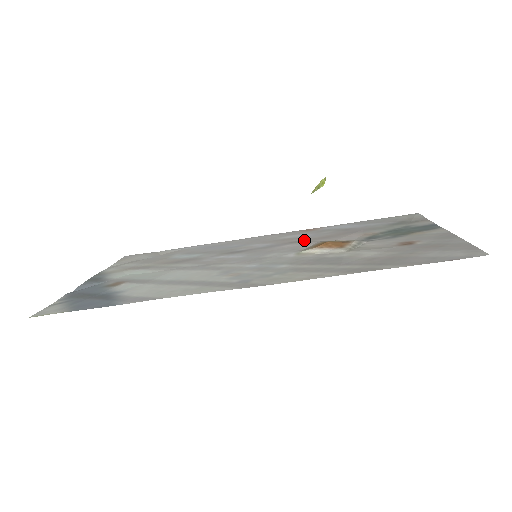
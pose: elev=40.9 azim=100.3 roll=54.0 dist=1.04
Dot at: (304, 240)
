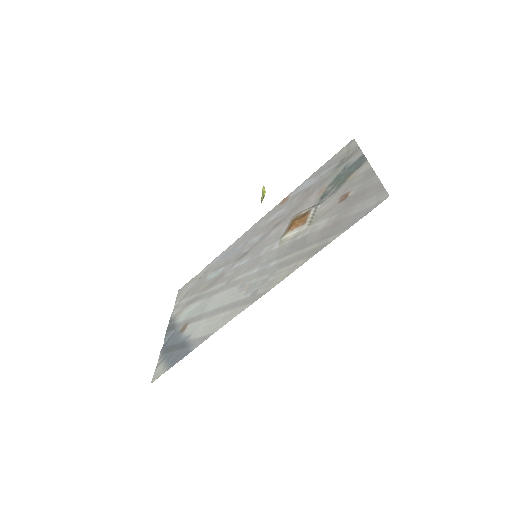
Dot at: (282, 219)
